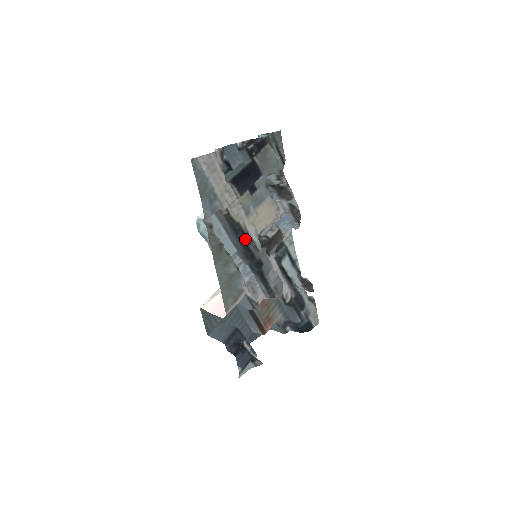
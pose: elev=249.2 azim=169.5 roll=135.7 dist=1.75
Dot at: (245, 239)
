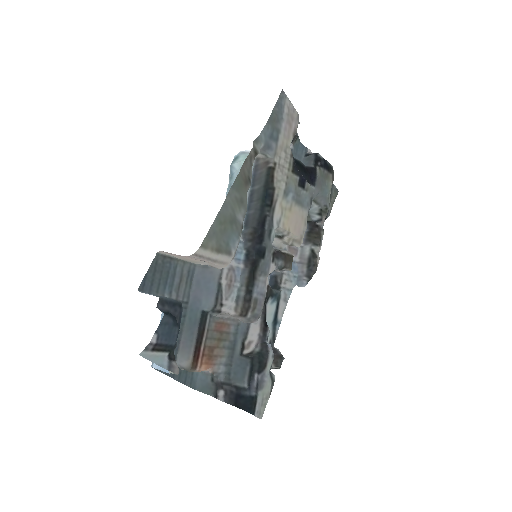
Dot at: (268, 211)
